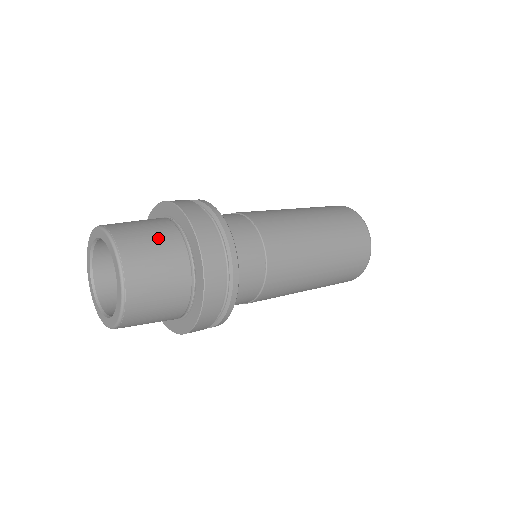
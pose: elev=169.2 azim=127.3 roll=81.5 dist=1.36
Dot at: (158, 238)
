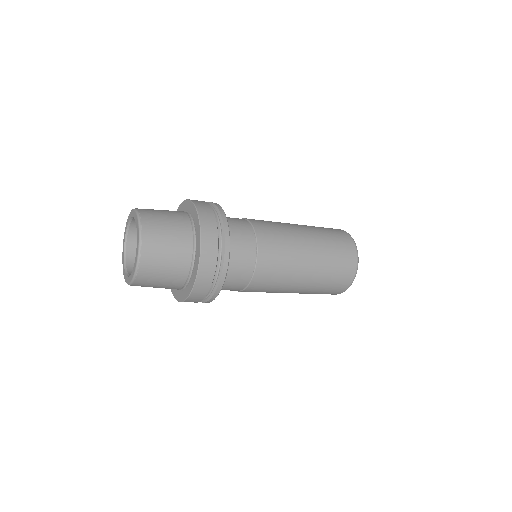
Dot at: occluded
